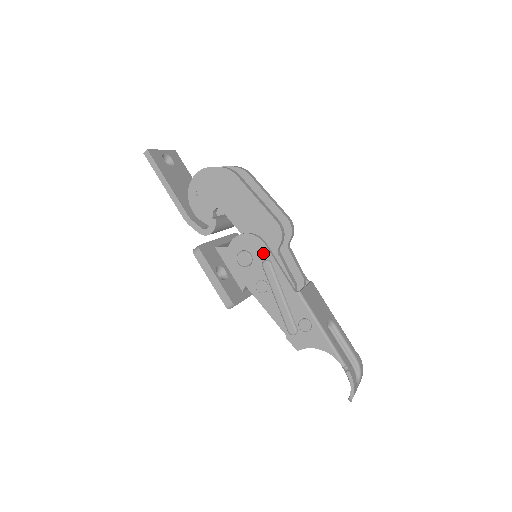
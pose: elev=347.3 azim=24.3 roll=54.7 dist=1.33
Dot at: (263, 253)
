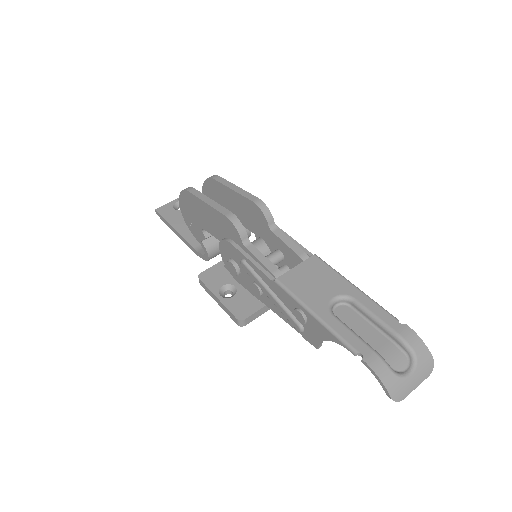
Dot at: (236, 254)
